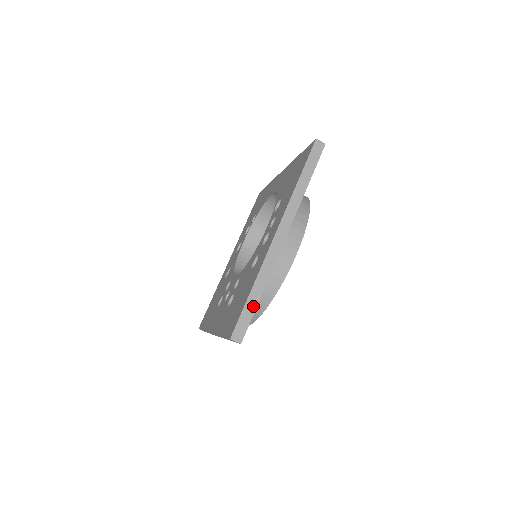
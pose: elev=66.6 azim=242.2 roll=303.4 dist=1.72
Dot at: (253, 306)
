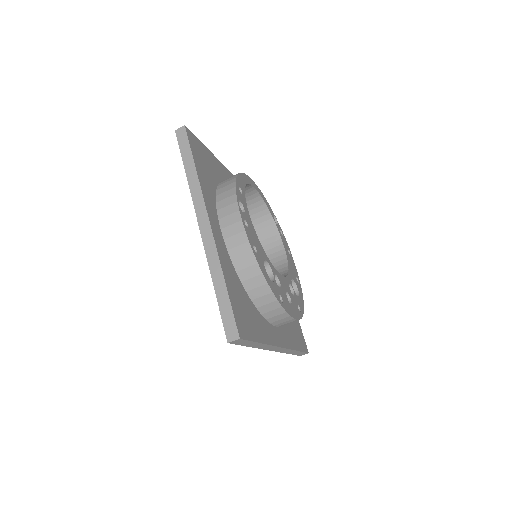
Dot at: (225, 298)
